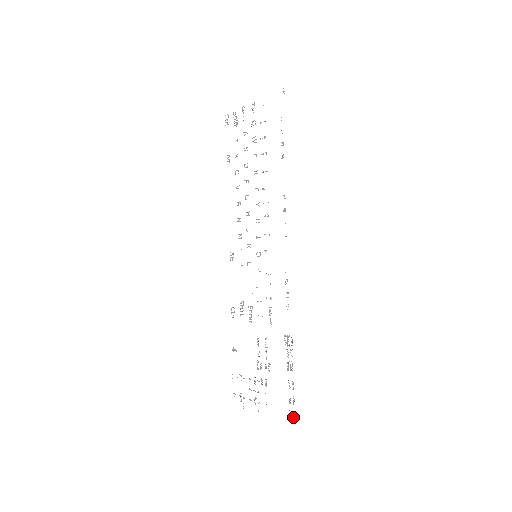
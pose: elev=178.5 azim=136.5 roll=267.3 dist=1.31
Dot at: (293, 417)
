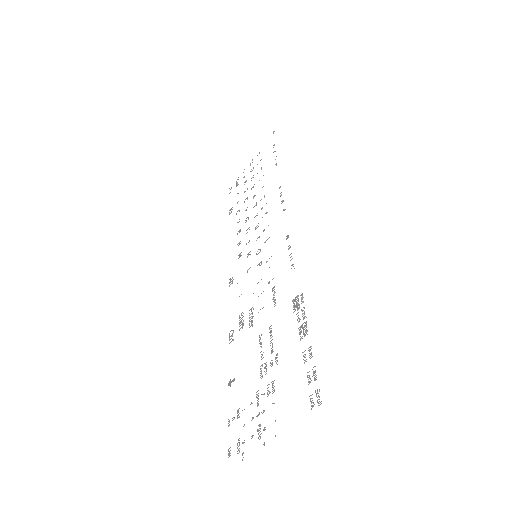
Dot at: (317, 401)
